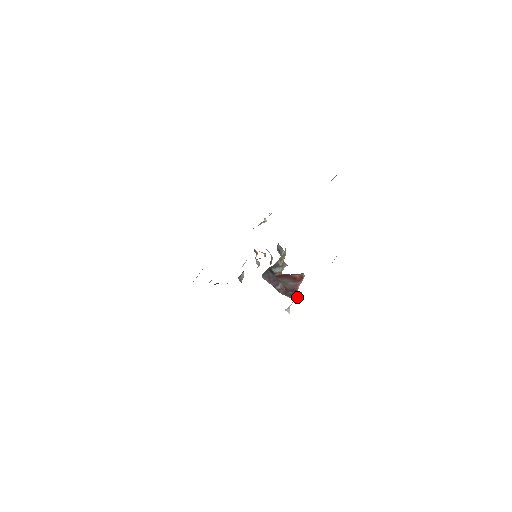
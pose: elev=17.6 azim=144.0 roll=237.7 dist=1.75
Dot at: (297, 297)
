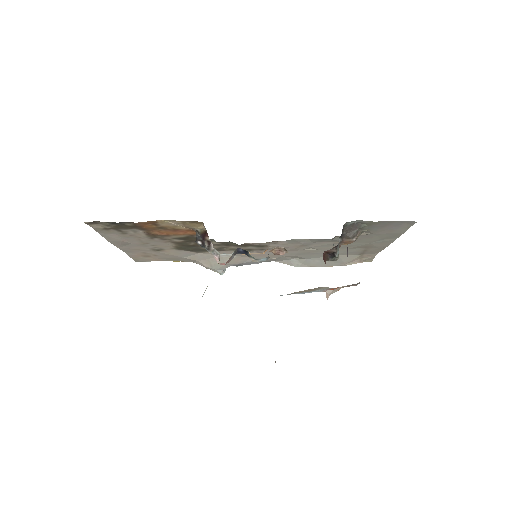
Dot at: occluded
